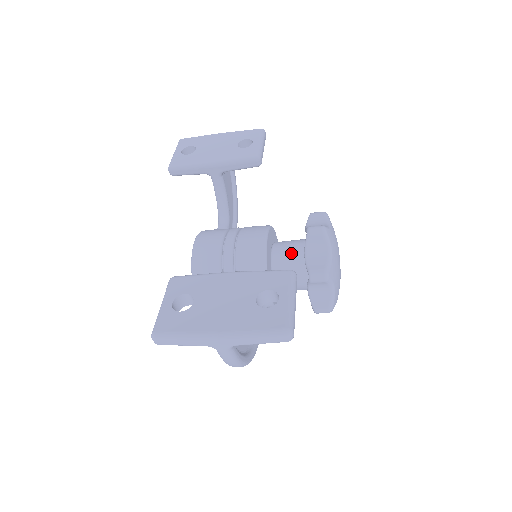
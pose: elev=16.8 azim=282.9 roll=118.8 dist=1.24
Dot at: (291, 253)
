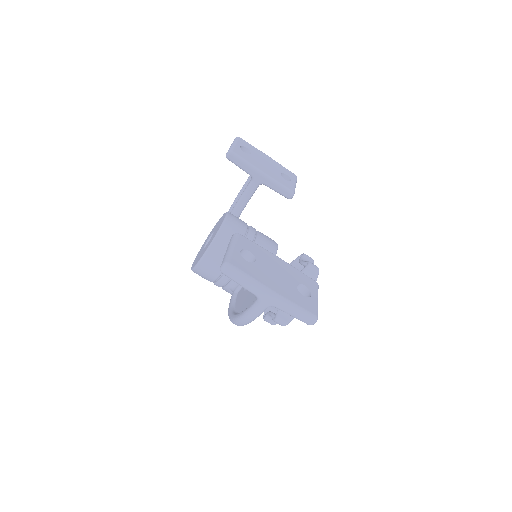
Dot at: occluded
